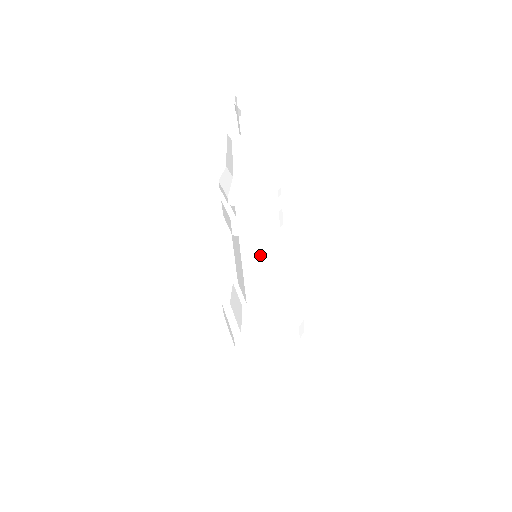
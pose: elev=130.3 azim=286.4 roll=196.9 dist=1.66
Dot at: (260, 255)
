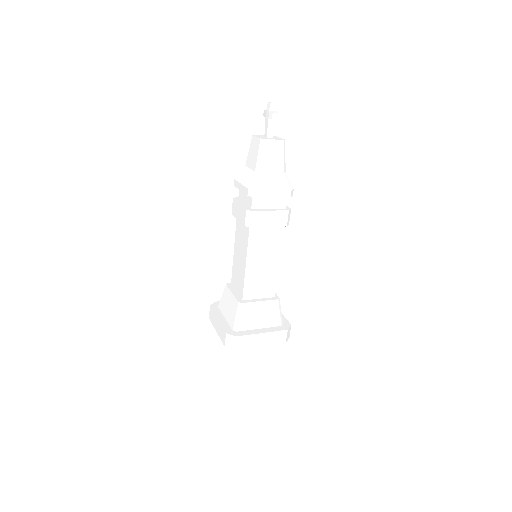
Dot at: (264, 252)
